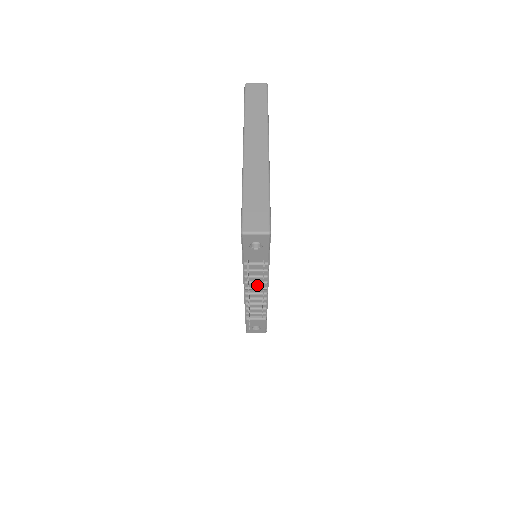
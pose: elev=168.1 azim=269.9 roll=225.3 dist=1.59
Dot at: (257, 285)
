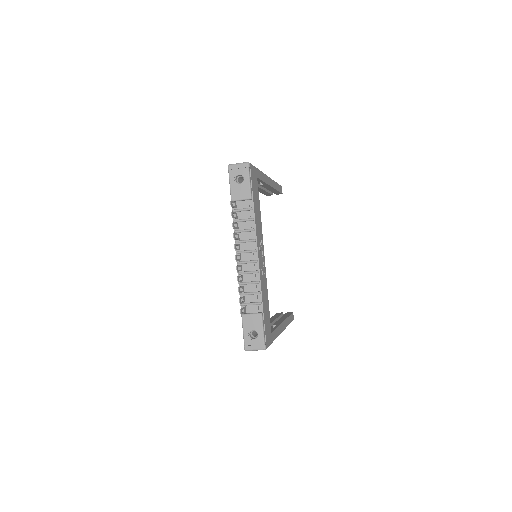
Dot at: (247, 248)
